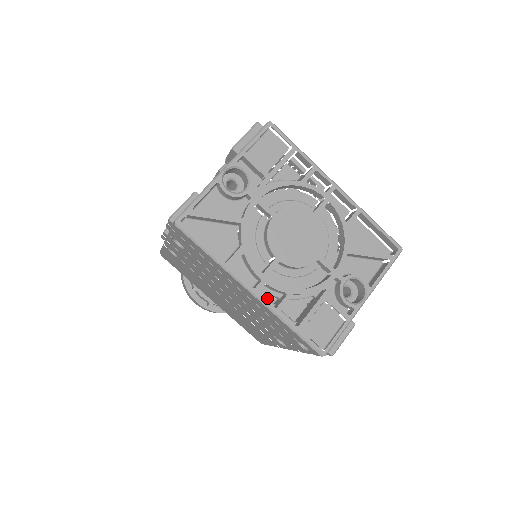
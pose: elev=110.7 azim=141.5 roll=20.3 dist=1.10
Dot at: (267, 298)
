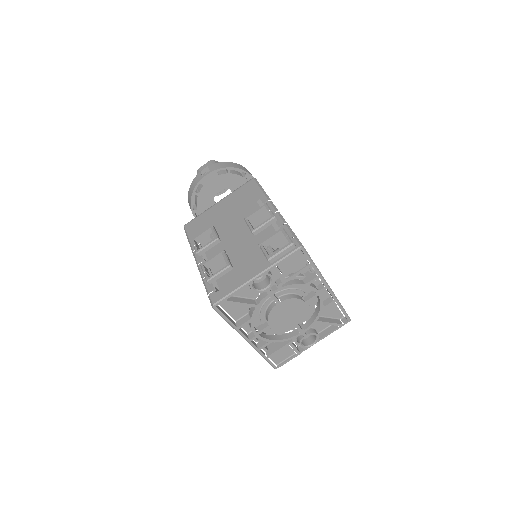
Dot at: occluded
